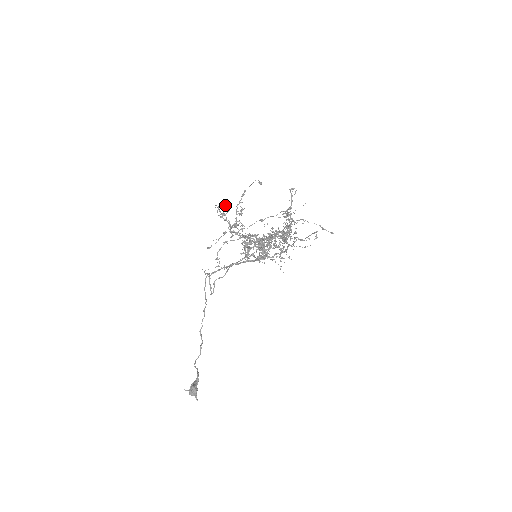
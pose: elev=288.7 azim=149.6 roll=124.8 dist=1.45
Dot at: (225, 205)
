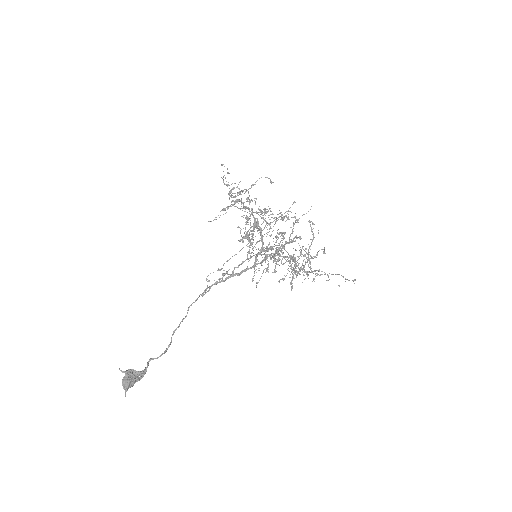
Dot at: occluded
